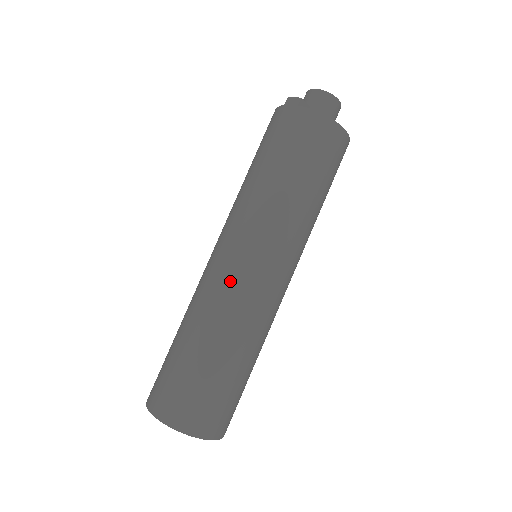
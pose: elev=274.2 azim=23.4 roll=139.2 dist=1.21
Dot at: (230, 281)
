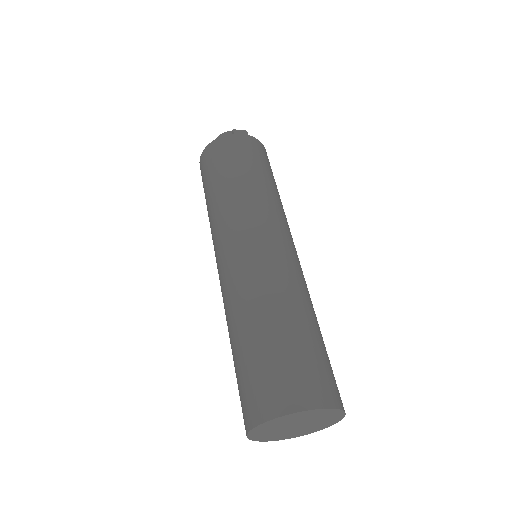
Dot at: (291, 261)
